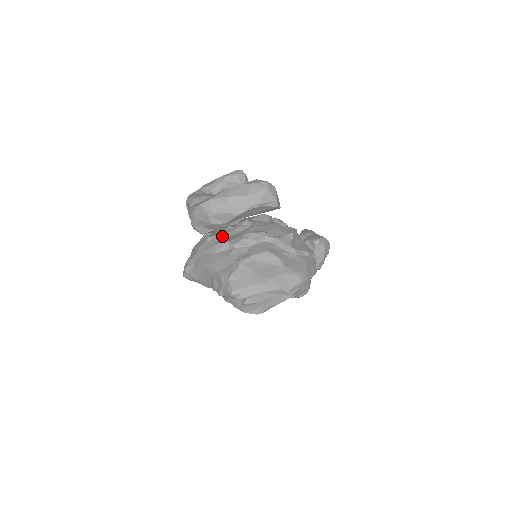
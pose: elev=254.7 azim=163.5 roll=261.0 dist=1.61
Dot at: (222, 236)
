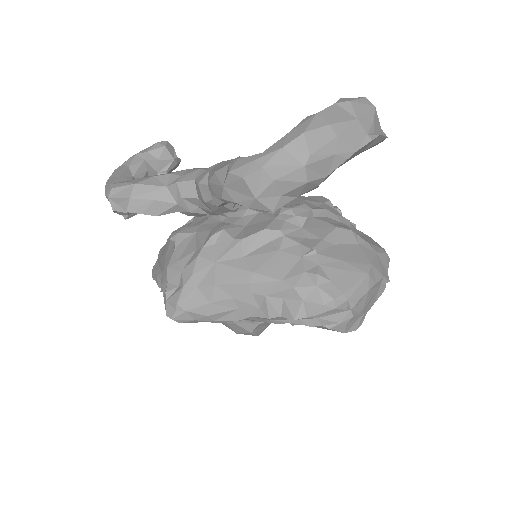
Dot at: (235, 227)
